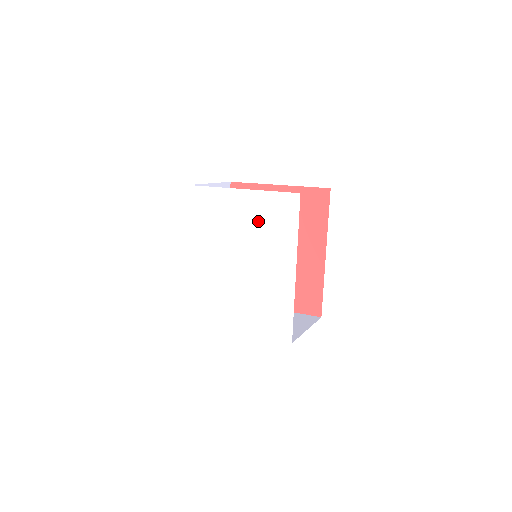
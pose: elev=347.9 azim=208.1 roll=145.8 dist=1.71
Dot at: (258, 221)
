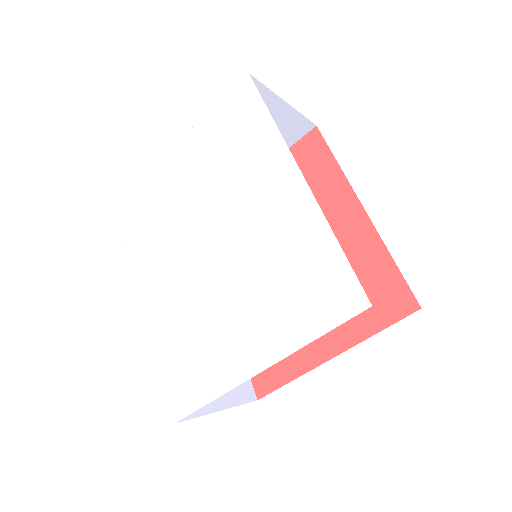
Dot at: (214, 160)
